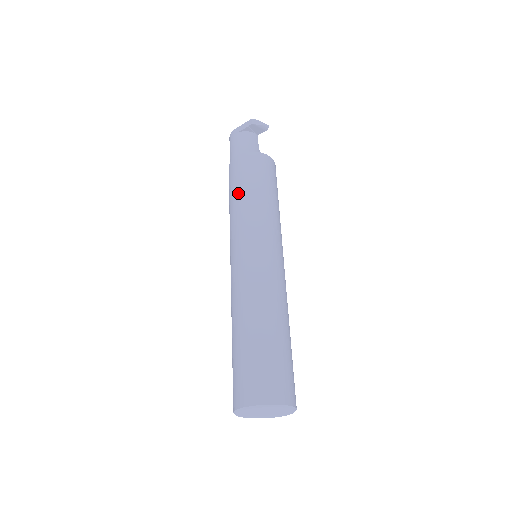
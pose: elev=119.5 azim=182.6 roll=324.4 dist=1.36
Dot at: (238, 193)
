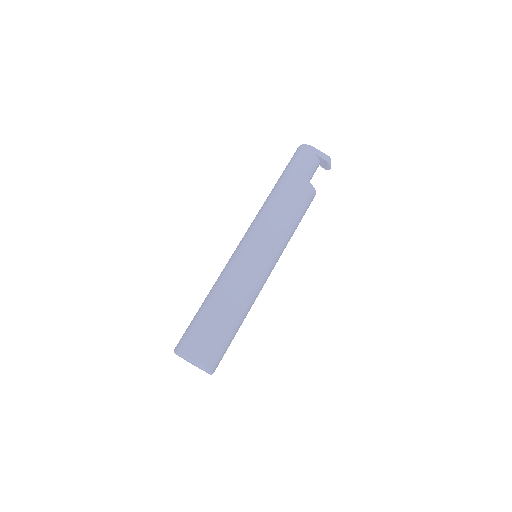
Dot at: (285, 209)
